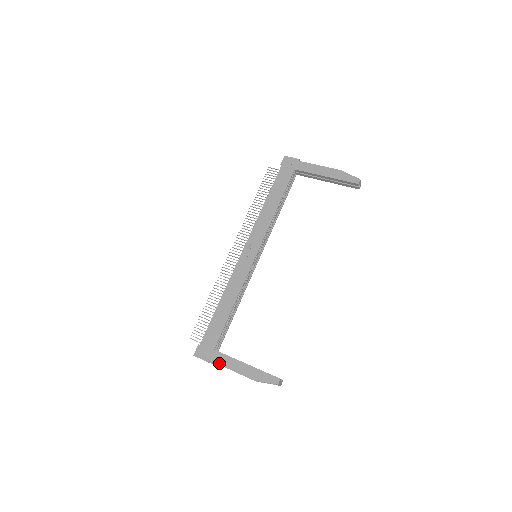
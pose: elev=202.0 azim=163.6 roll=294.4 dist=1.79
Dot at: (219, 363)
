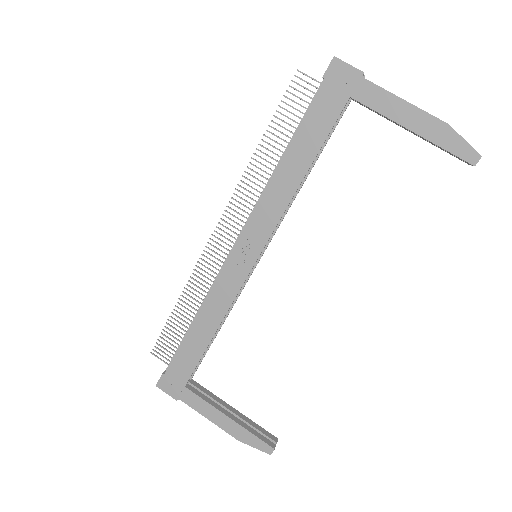
Dot at: (191, 406)
